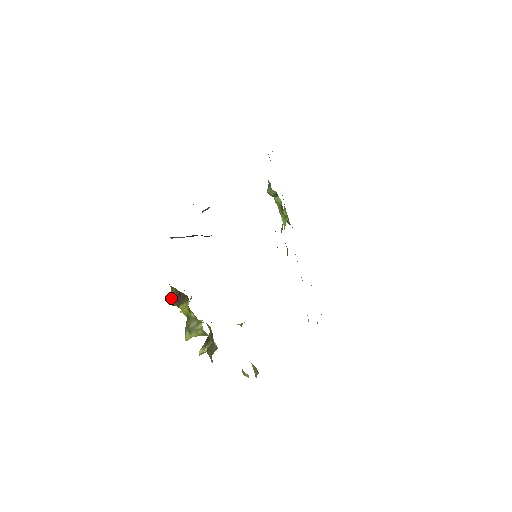
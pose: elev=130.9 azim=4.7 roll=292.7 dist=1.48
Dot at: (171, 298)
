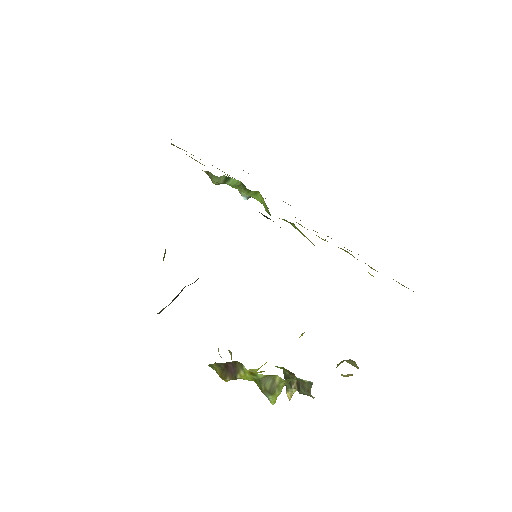
Dot at: (219, 376)
